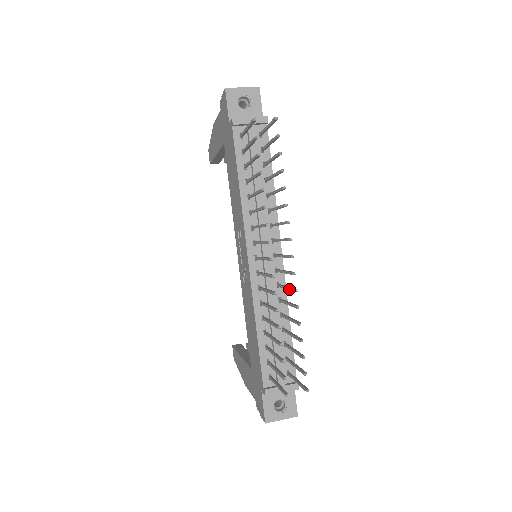
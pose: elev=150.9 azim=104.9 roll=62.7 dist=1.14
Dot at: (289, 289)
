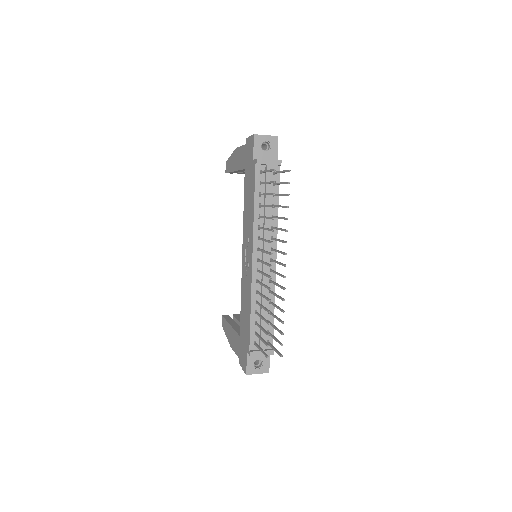
Dot at: (279, 286)
